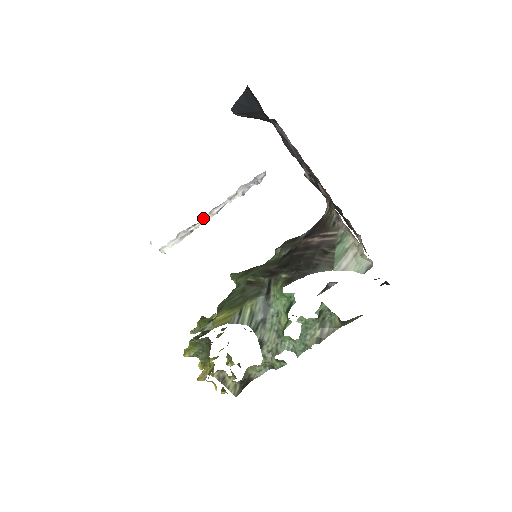
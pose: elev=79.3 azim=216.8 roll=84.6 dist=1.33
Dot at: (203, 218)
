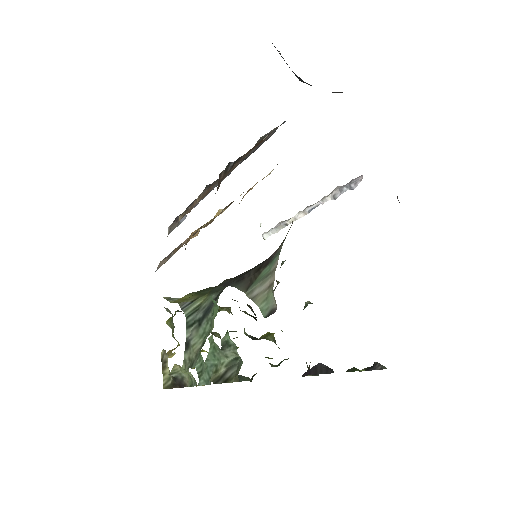
Dot at: (297, 213)
